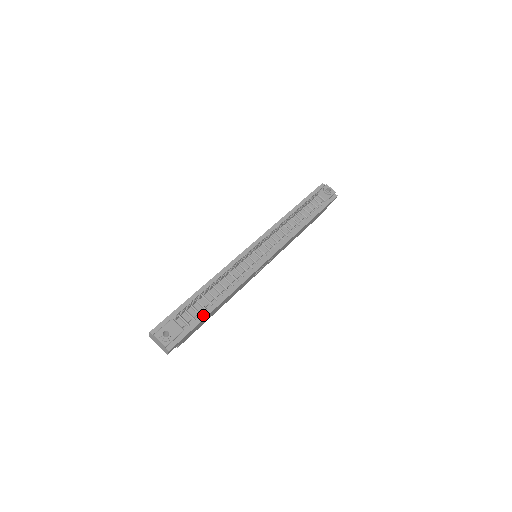
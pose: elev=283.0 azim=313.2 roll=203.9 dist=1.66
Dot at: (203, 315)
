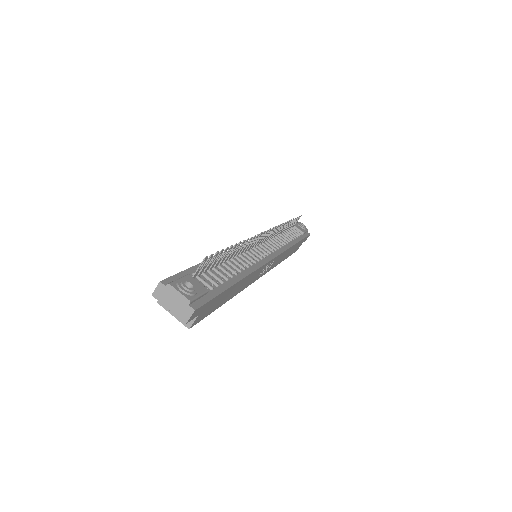
Dot at: (225, 284)
